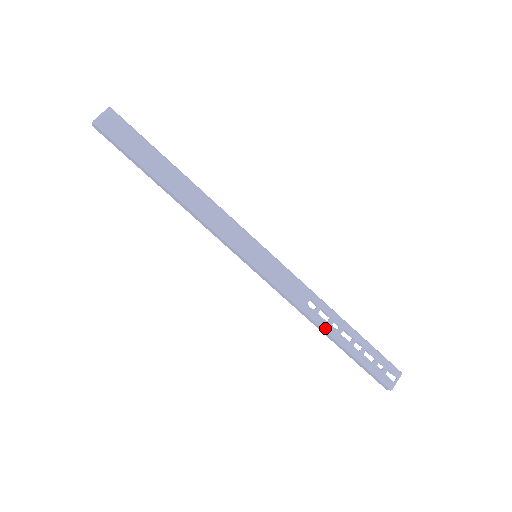
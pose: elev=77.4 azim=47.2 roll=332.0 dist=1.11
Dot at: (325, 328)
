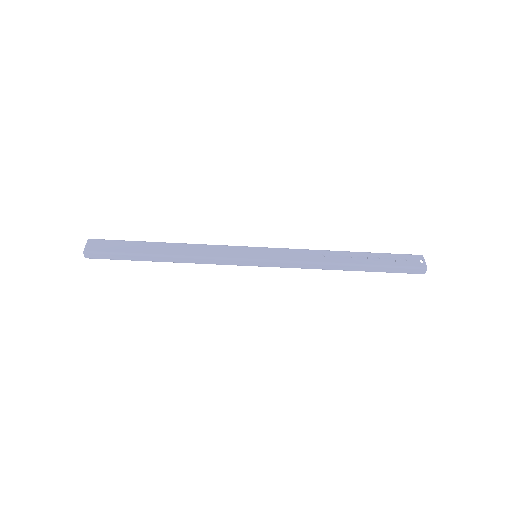
Dot at: (343, 263)
